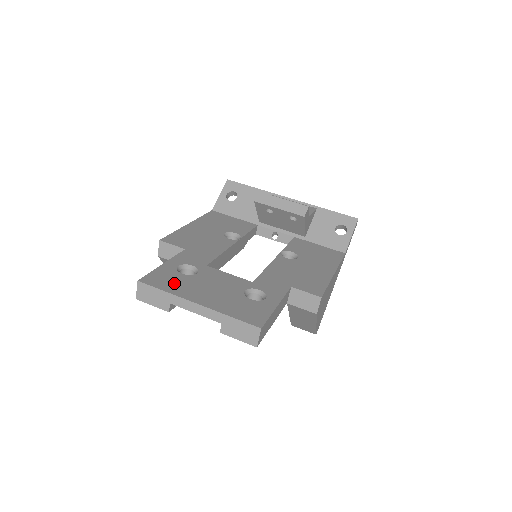
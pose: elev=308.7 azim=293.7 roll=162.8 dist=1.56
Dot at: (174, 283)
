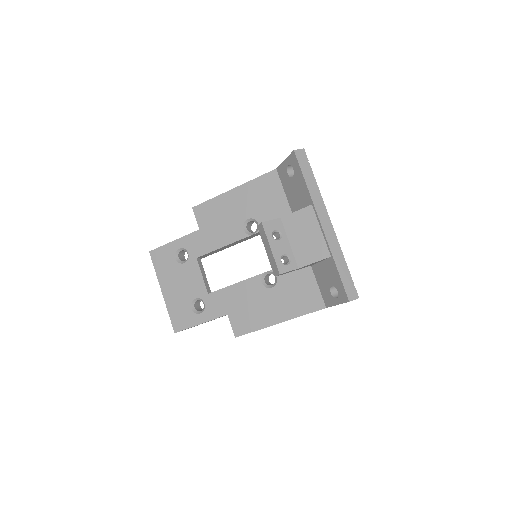
Dot at: (164, 266)
